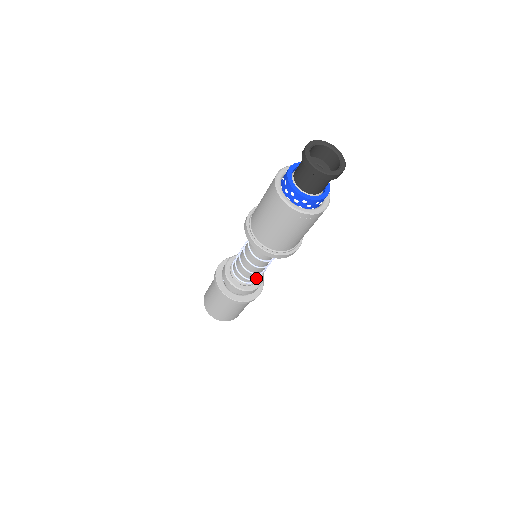
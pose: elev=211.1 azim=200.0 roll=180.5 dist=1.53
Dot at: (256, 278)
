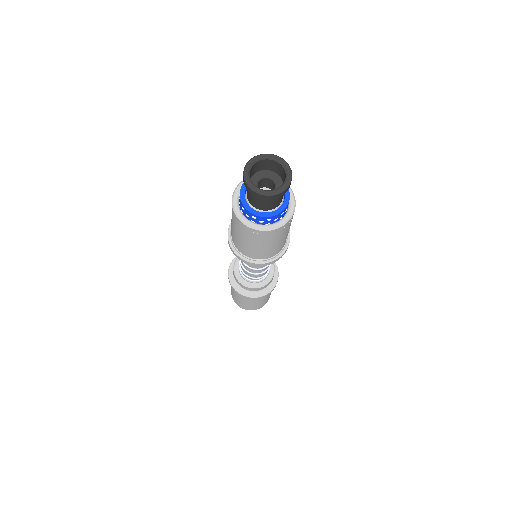
Dot at: (259, 277)
